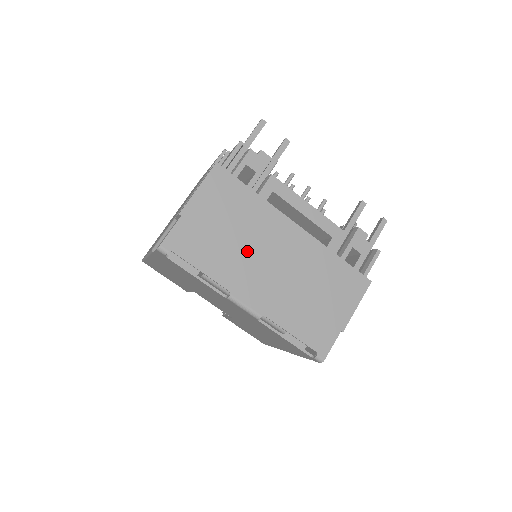
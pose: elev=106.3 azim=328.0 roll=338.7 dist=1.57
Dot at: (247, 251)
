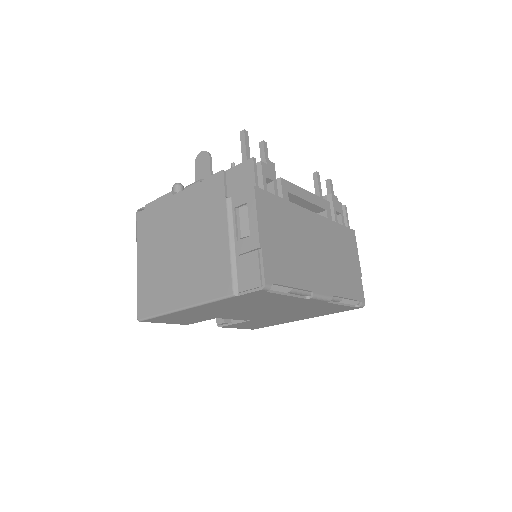
Dot at: (303, 252)
